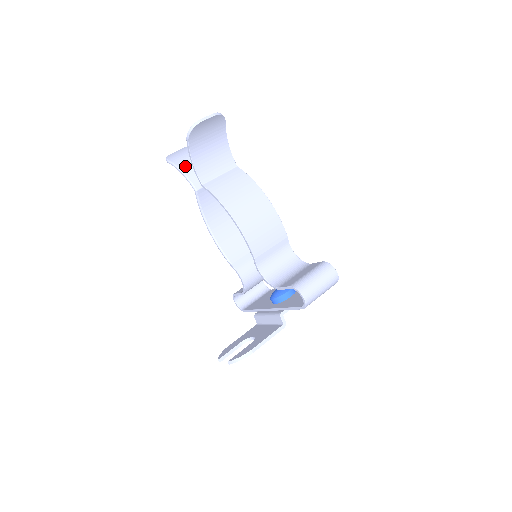
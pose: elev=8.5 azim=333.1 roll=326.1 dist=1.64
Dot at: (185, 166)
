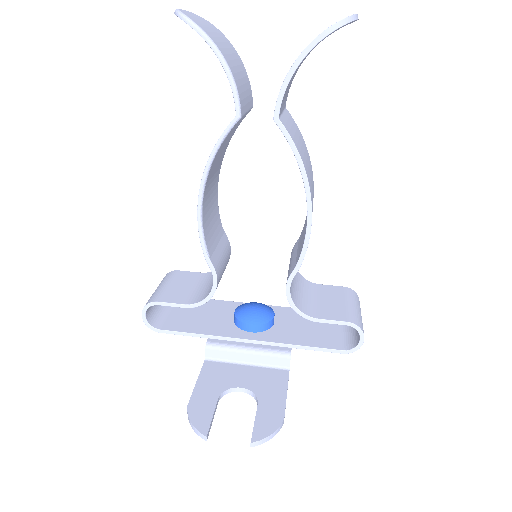
Dot at: (228, 58)
